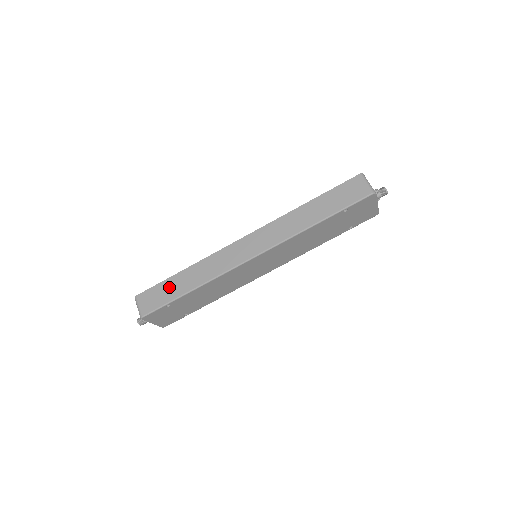
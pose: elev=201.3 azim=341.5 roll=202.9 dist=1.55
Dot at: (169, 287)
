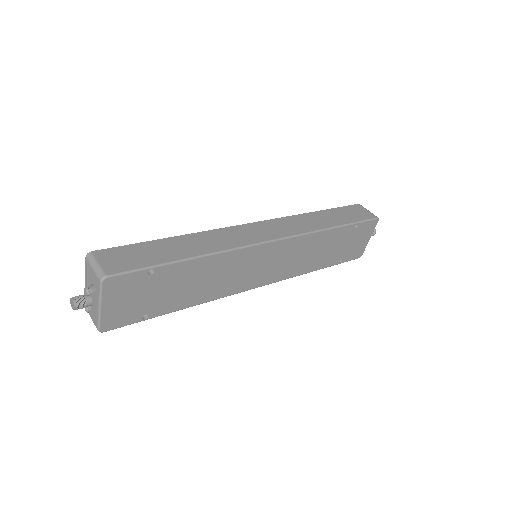
Dot at: (154, 249)
